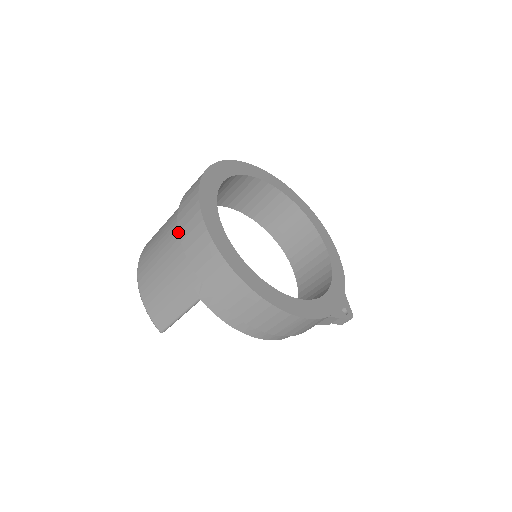
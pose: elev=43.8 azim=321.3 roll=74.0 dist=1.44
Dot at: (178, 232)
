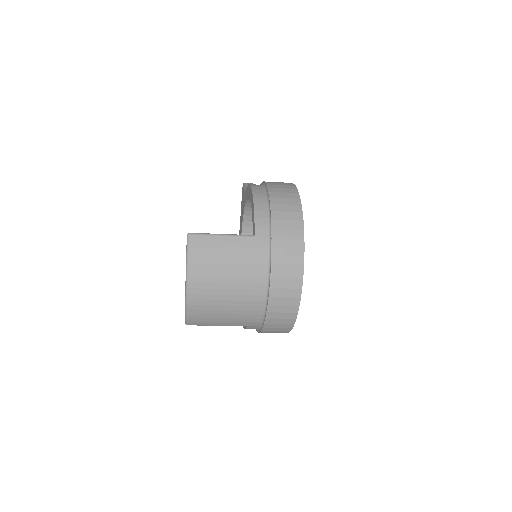
Dot at: (263, 290)
